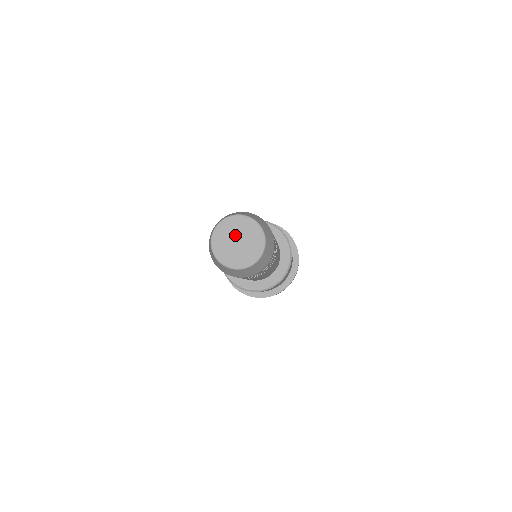
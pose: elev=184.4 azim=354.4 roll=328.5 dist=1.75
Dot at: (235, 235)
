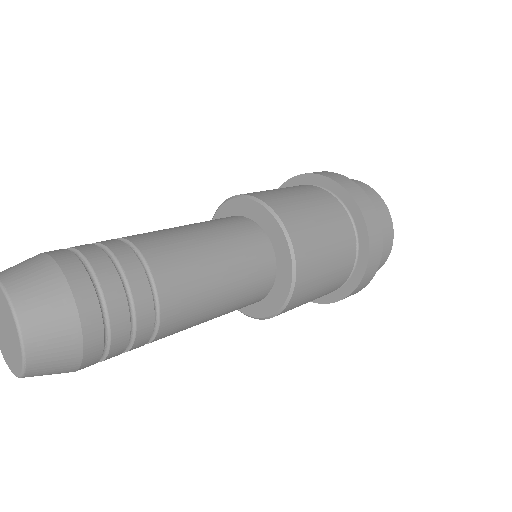
Dot at: (0, 314)
